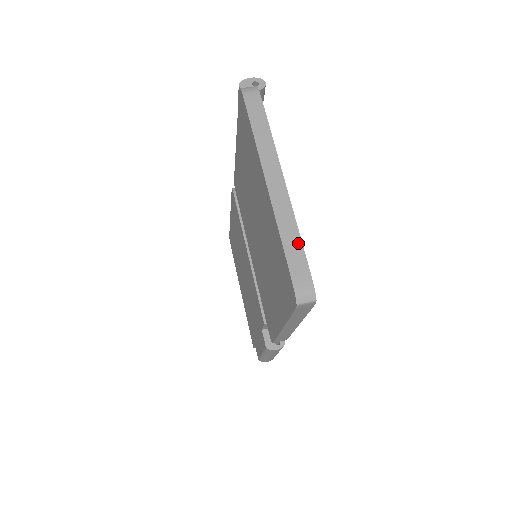
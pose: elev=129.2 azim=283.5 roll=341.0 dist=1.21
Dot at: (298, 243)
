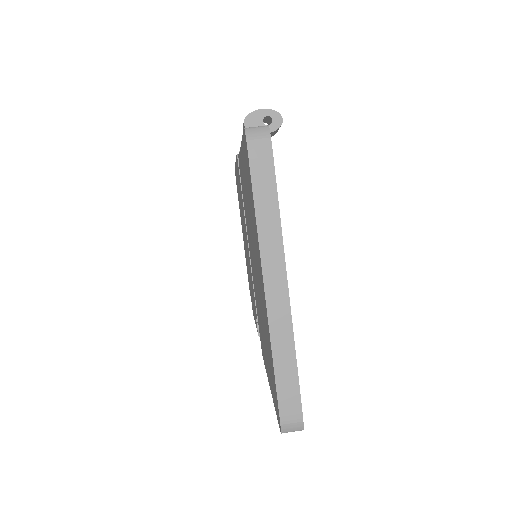
Dot at: (293, 369)
